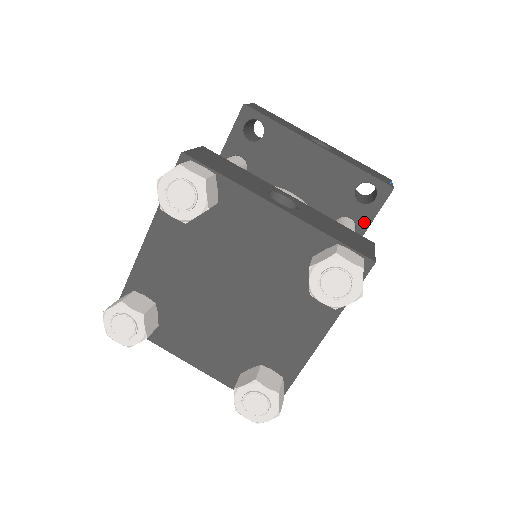
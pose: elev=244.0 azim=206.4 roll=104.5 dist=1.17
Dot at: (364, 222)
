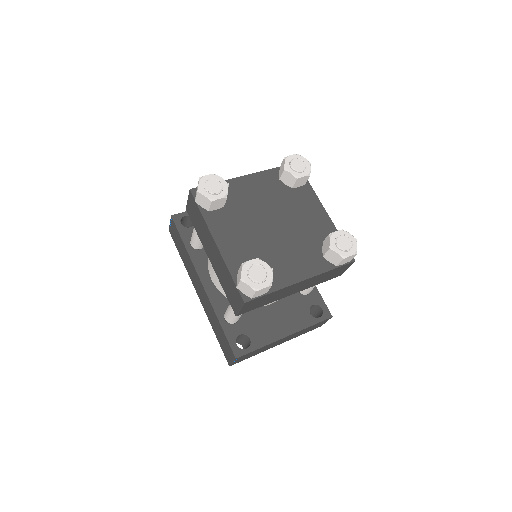
Dot at: occluded
